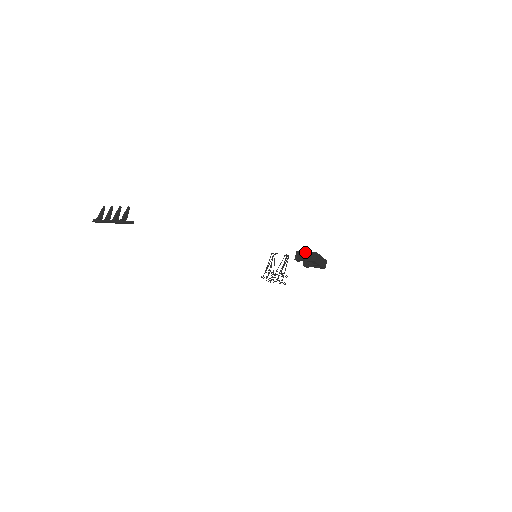
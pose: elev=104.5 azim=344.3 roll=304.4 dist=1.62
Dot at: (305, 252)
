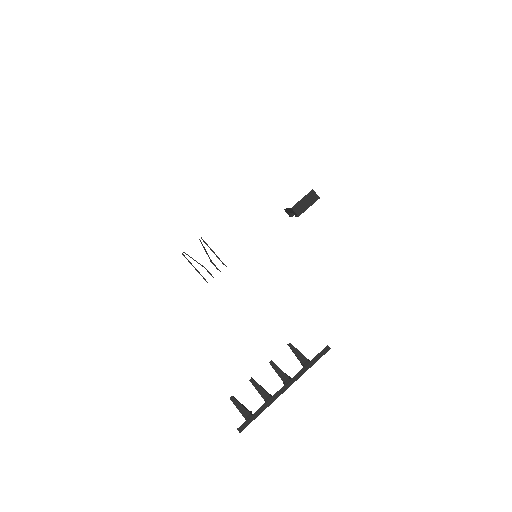
Dot at: (301, 200)
